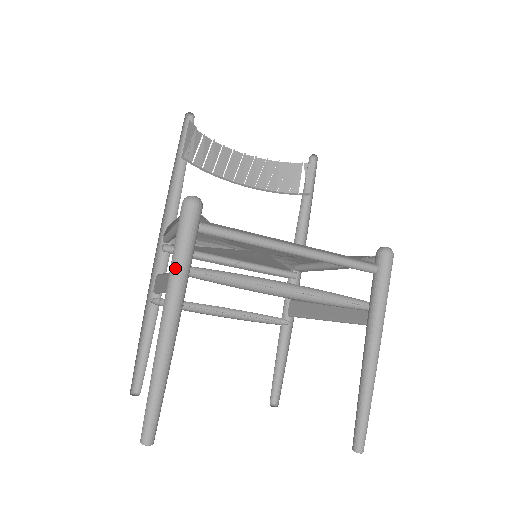
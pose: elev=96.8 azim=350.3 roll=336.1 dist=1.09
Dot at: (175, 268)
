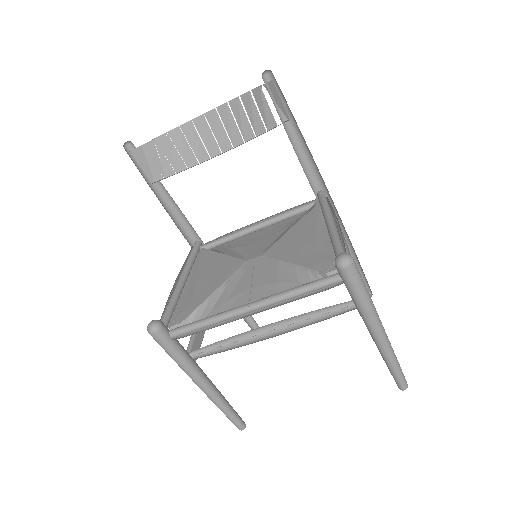
Dot at: occluded
